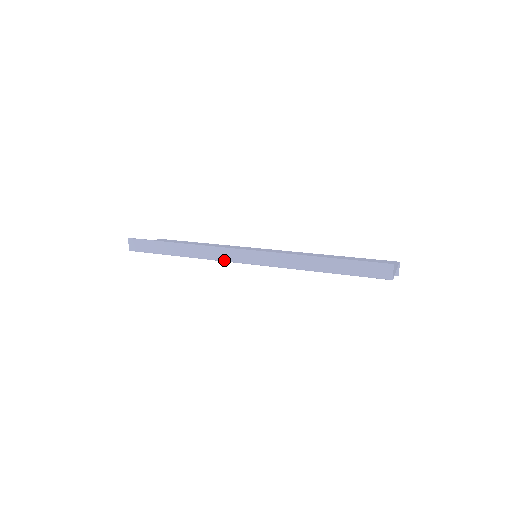
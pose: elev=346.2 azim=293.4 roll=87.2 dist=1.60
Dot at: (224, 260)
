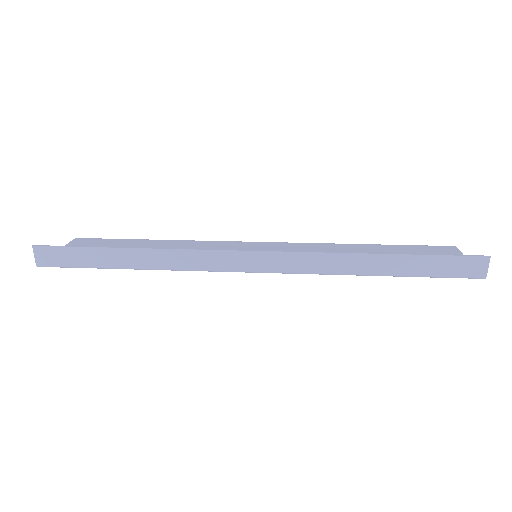
Dot at: (216, 270)
